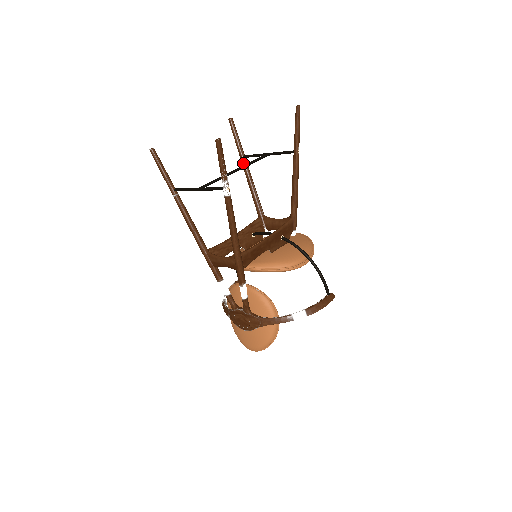
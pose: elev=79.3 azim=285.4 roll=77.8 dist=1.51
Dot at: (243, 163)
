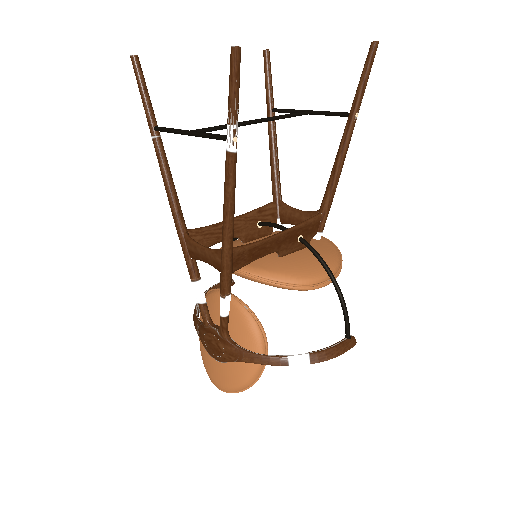
Dot at: occluded
